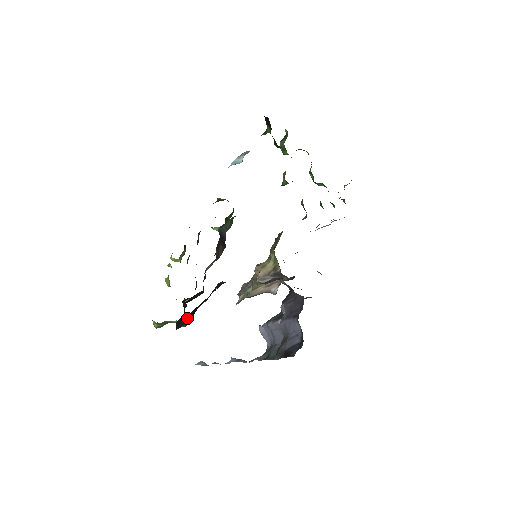
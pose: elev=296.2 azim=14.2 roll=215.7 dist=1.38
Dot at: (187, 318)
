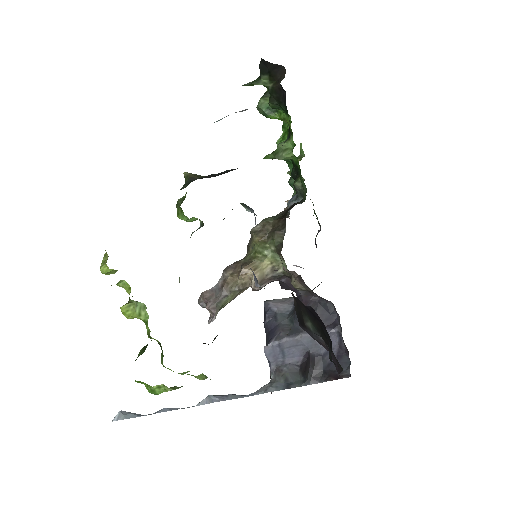
Dot at: occluded
